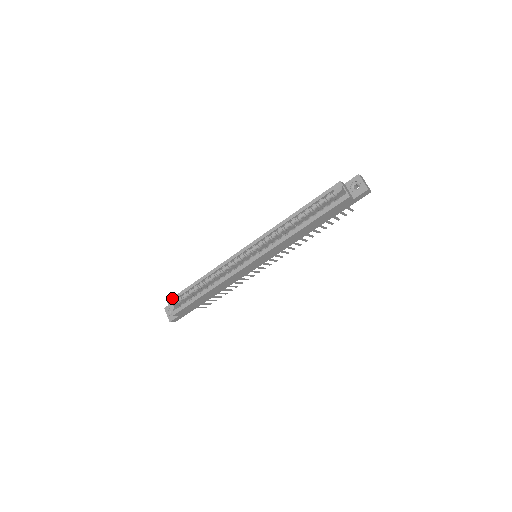
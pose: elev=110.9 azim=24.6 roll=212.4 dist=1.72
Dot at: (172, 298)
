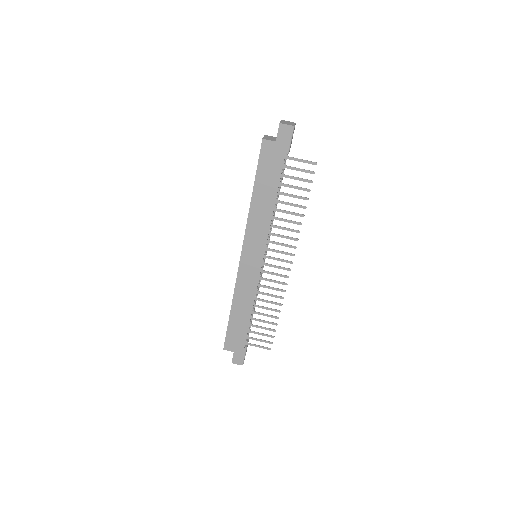
Dot at: occluded
